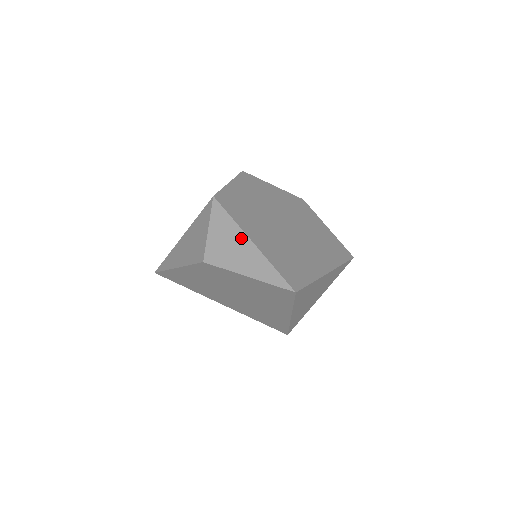
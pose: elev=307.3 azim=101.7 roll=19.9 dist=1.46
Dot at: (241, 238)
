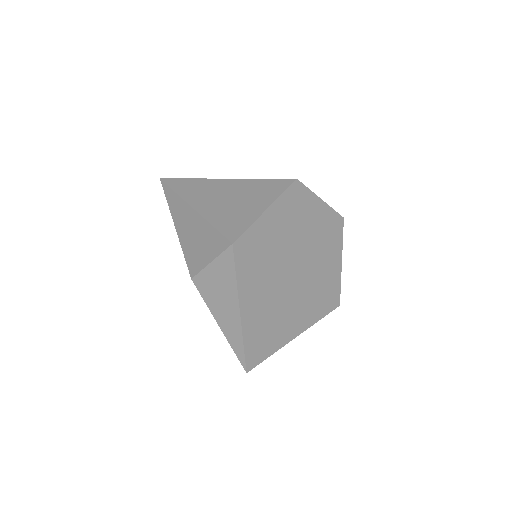
Dot at: (233, 300)
